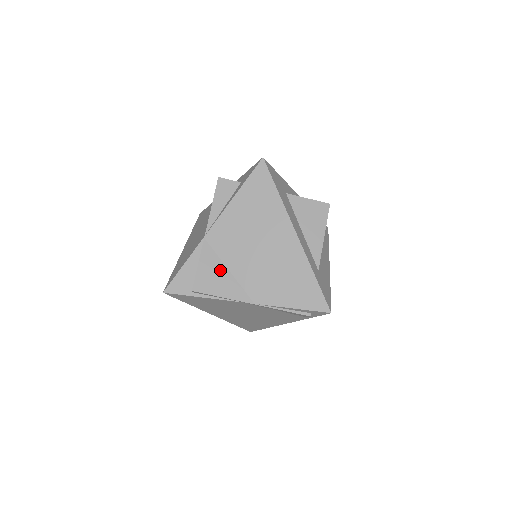
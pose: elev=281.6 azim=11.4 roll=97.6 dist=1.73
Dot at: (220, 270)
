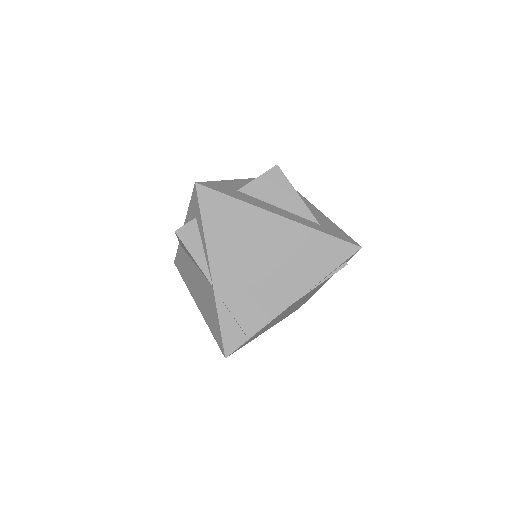
Dot at: (251, 300)
